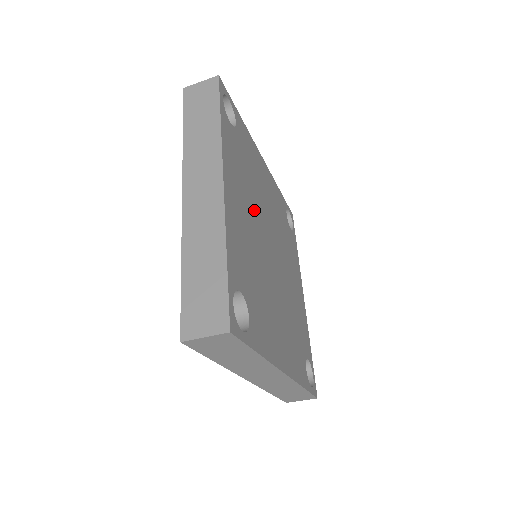
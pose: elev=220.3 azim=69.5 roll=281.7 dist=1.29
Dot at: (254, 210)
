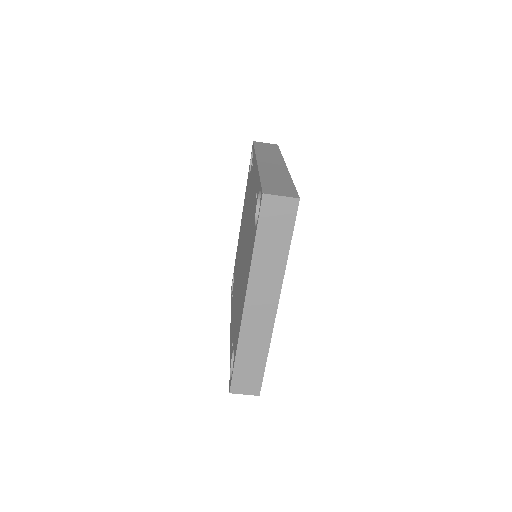
Dot at: occluded
